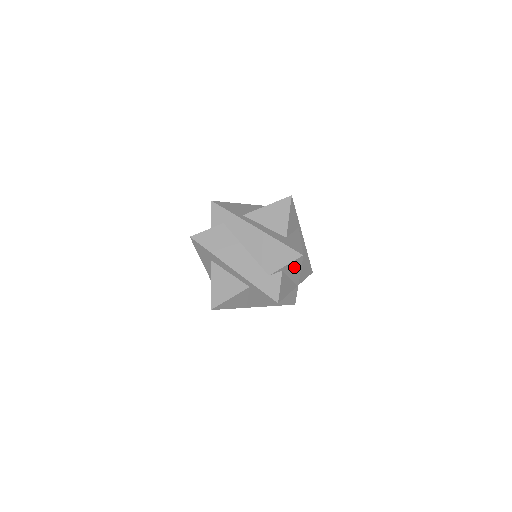
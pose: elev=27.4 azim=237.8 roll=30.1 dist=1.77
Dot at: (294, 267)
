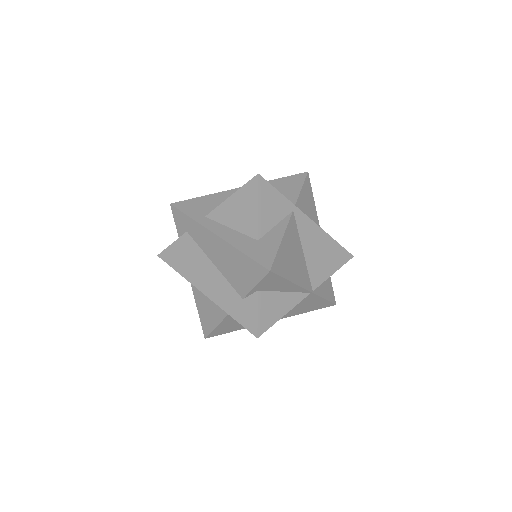
Dot at: (274, 282)
